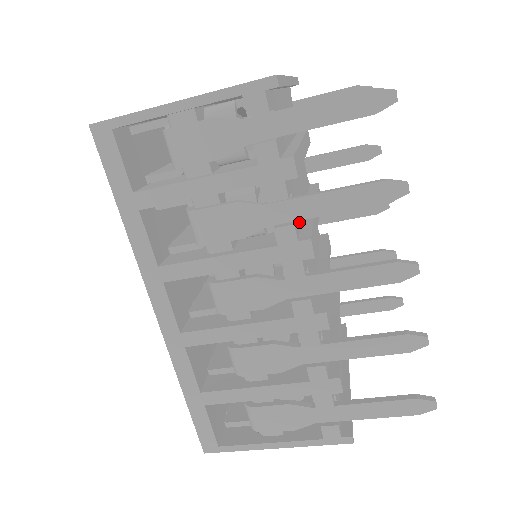
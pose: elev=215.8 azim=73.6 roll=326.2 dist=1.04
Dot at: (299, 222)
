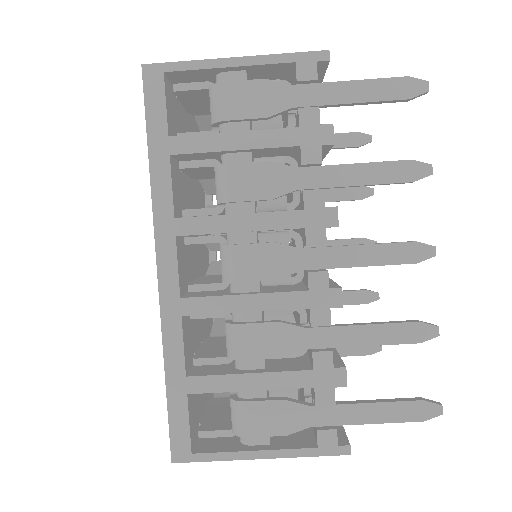
Dot at: occluded
